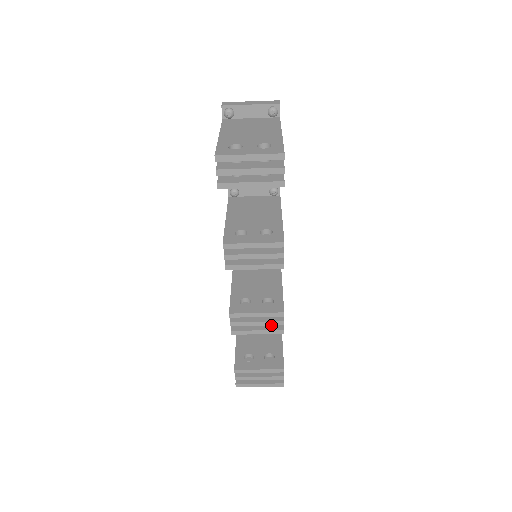
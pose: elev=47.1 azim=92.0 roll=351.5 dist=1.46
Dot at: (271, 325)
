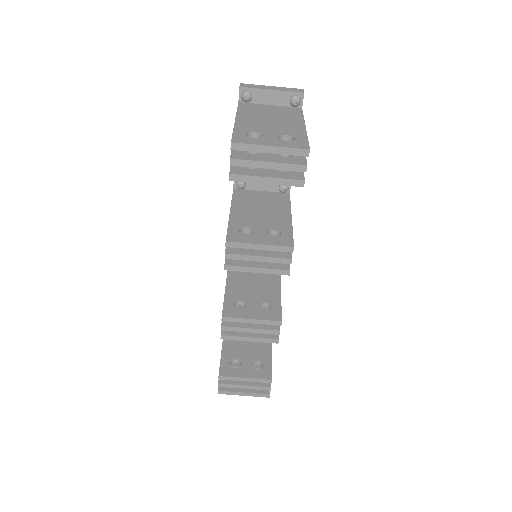
Dot at: (265, 333)
